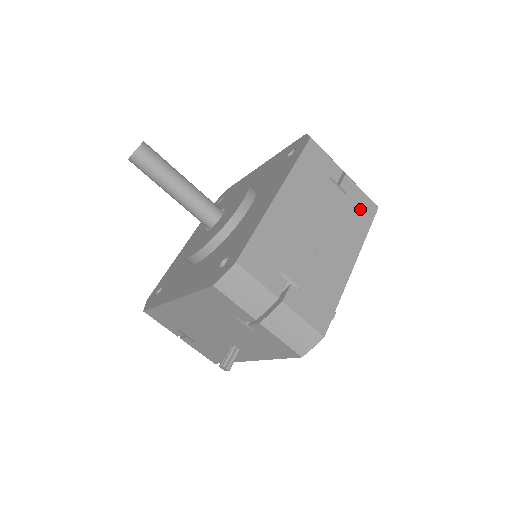
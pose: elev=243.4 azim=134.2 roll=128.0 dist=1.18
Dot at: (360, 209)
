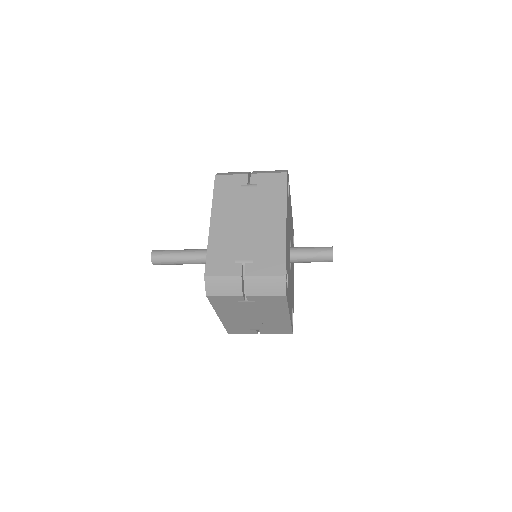
Dot at: (272, 301)
